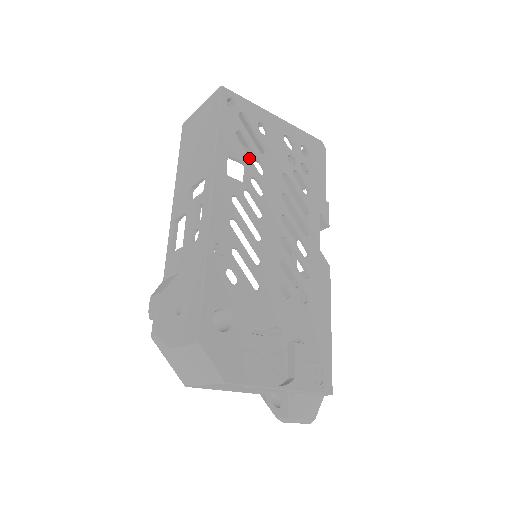
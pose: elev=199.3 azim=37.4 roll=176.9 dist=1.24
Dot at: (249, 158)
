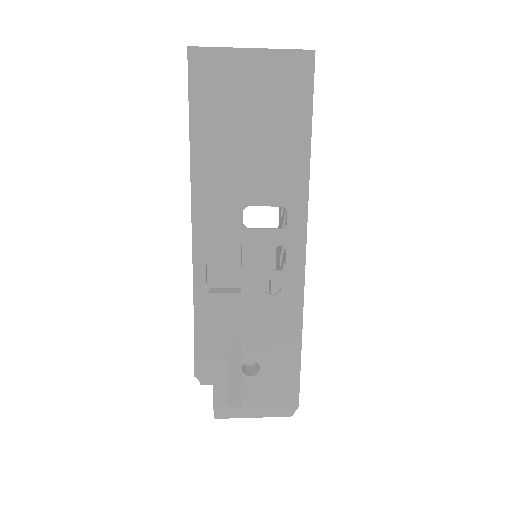
Dot at: occluded
